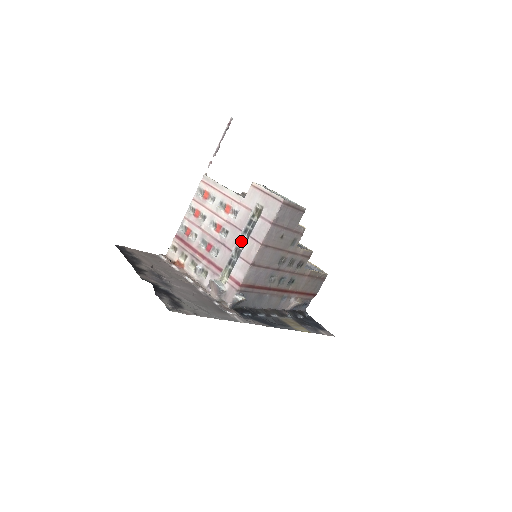
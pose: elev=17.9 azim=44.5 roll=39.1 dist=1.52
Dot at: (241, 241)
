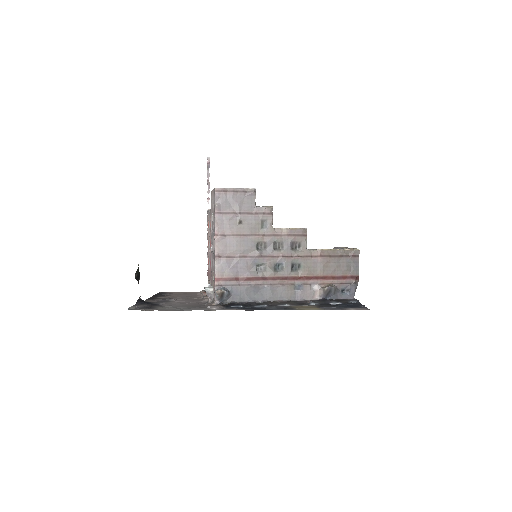
Dot at: occluded
